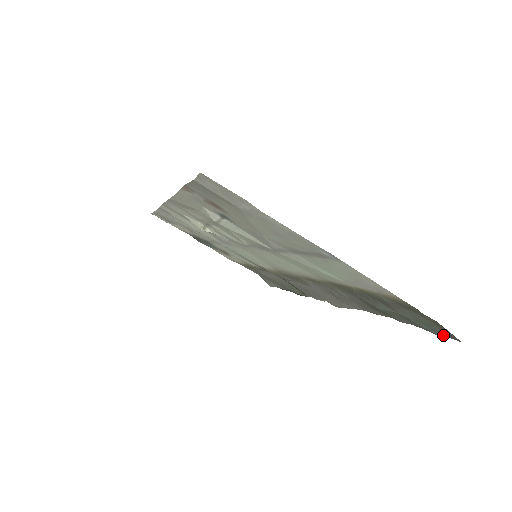
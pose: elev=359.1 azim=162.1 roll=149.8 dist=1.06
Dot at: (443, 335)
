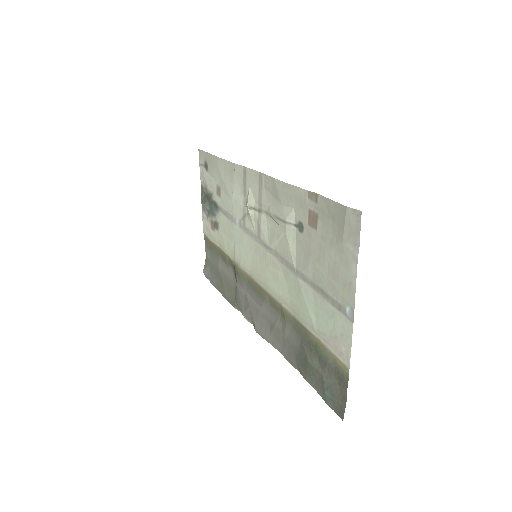
Dot at: (333, 408)
